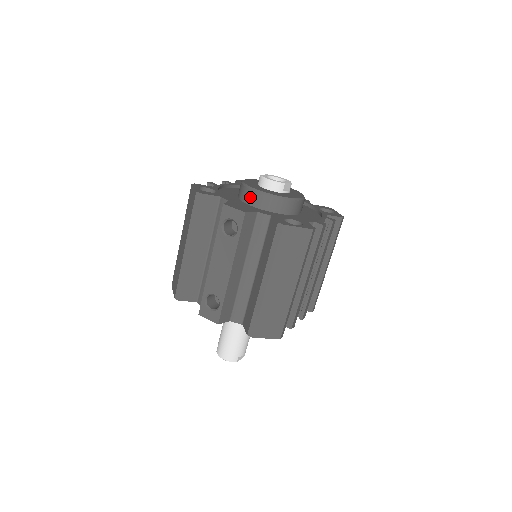
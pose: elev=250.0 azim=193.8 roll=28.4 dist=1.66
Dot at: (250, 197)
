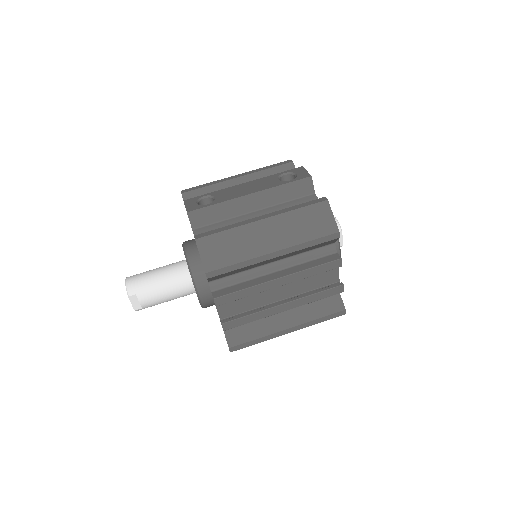
Dot at: occluded
